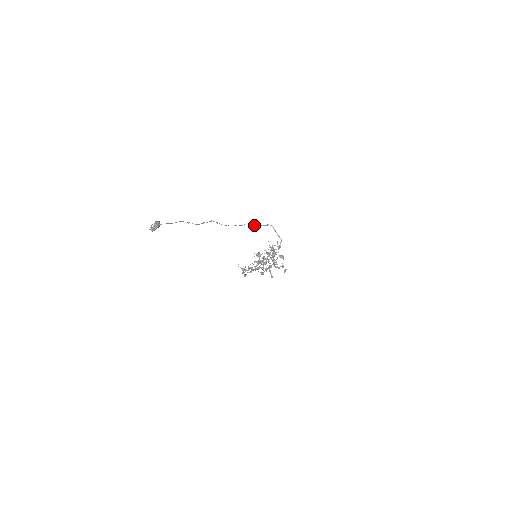
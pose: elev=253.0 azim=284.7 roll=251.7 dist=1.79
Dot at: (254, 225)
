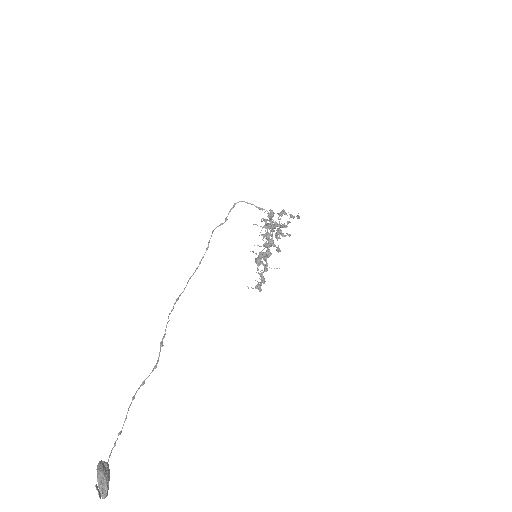
Dot at: (220, 224)
